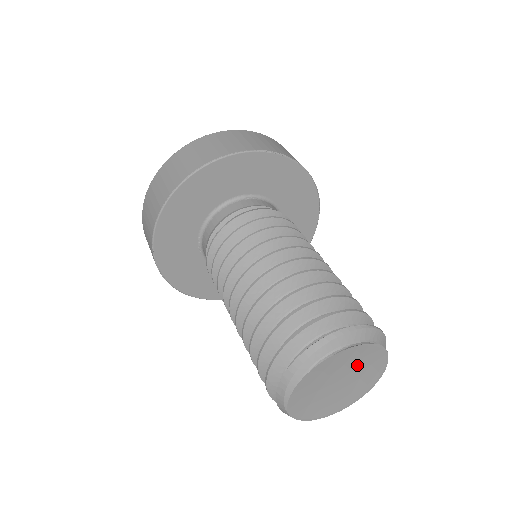
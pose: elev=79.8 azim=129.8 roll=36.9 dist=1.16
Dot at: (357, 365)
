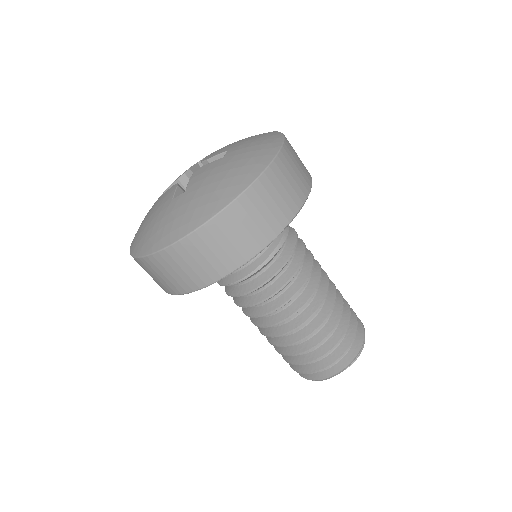
Dot at: occluded
